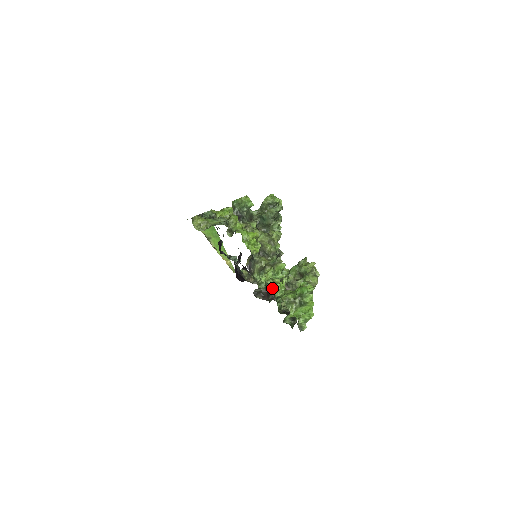
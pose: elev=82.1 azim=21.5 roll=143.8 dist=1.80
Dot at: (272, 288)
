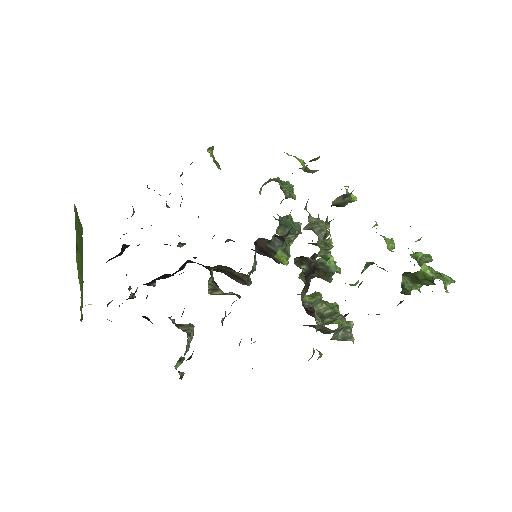
Dot at: (381, 235)
